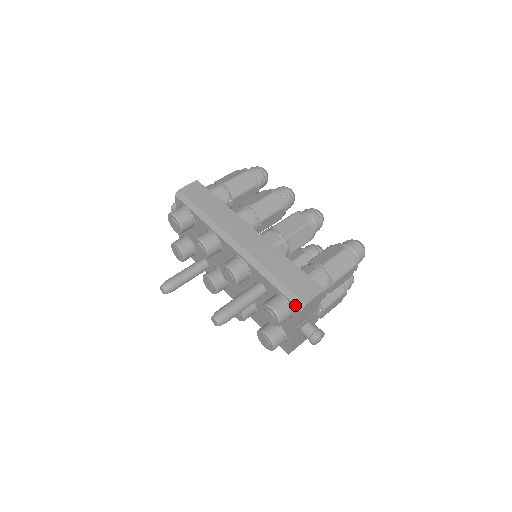
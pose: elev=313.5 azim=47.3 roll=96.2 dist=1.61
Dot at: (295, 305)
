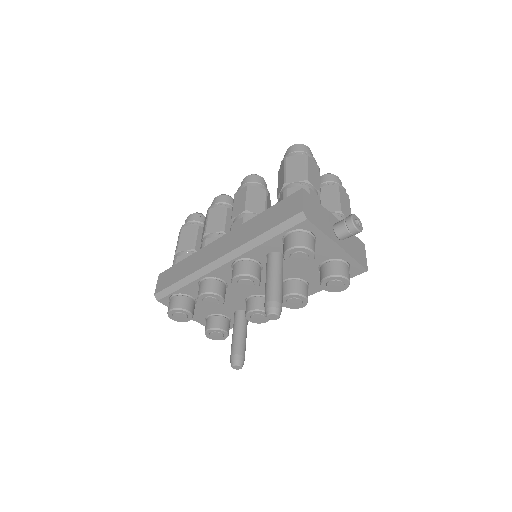
Dot at: (299, 223)
